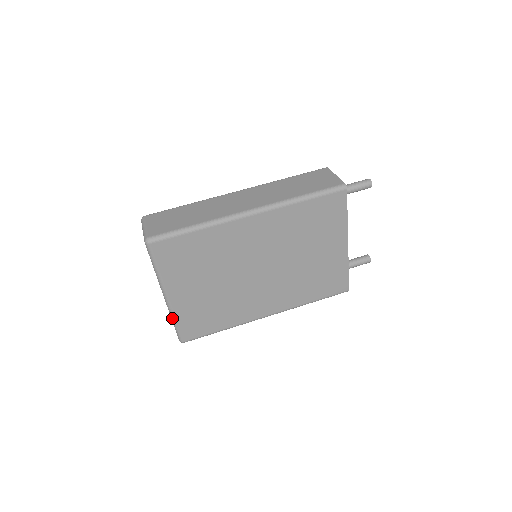
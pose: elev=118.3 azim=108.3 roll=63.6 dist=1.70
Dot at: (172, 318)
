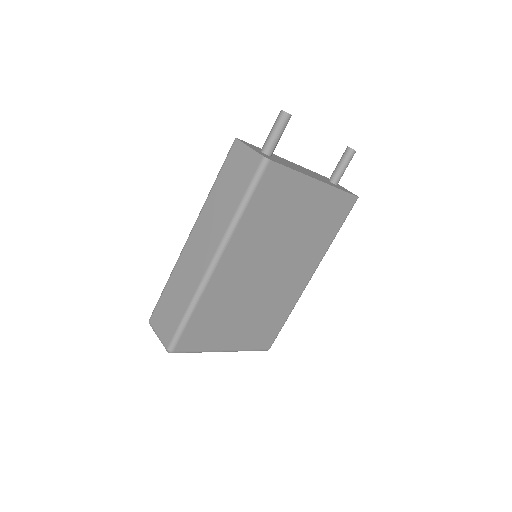
Dot at: occluded
